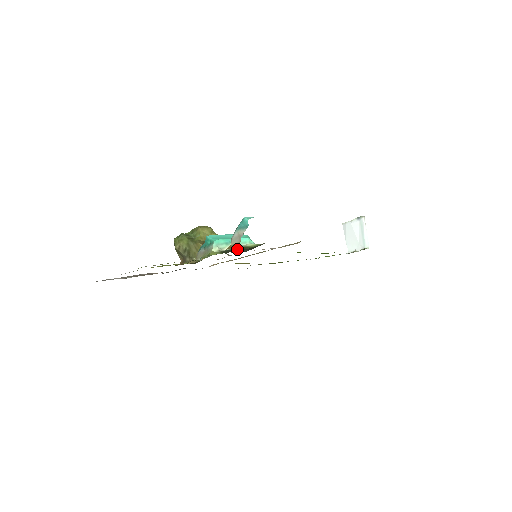
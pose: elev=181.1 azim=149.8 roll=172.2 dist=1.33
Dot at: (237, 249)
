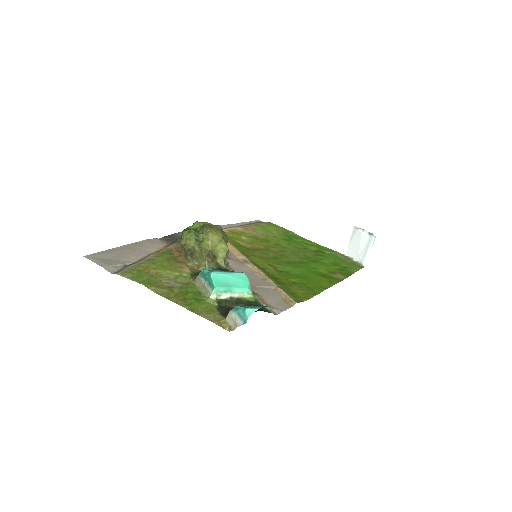
Dot at: (233, 302)
